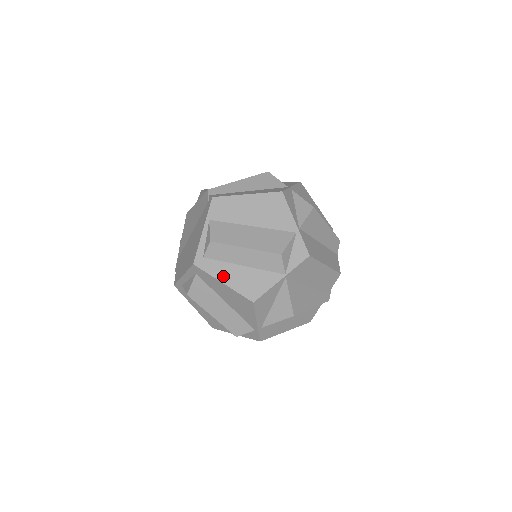
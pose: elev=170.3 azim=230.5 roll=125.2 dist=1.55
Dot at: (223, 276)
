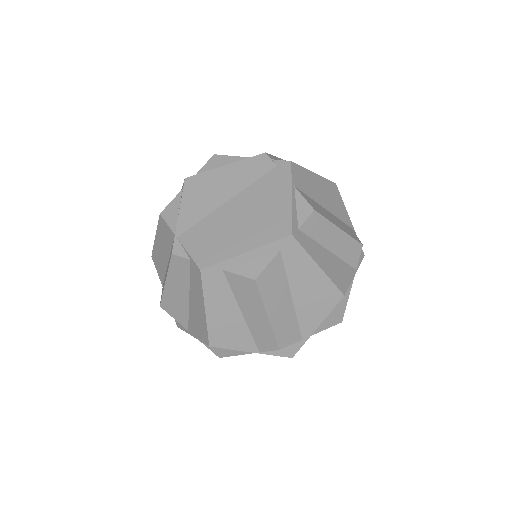
Dot at: (318, 258)
